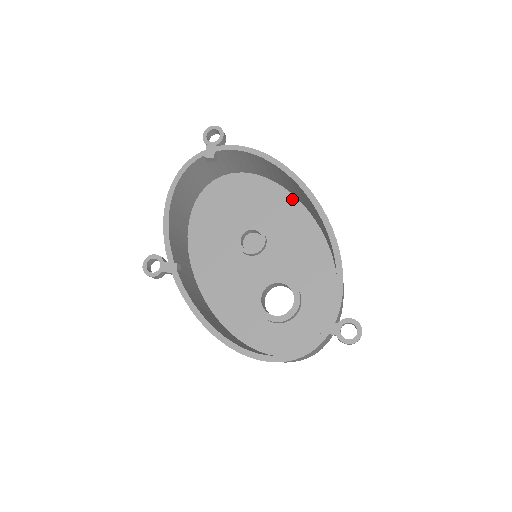
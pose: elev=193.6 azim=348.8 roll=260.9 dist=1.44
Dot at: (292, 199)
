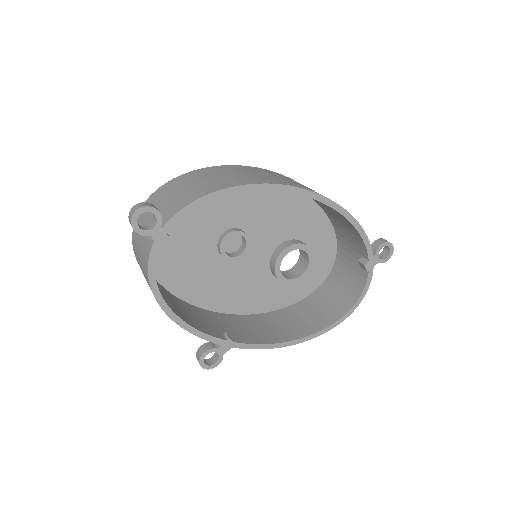
Dot at: occluded
